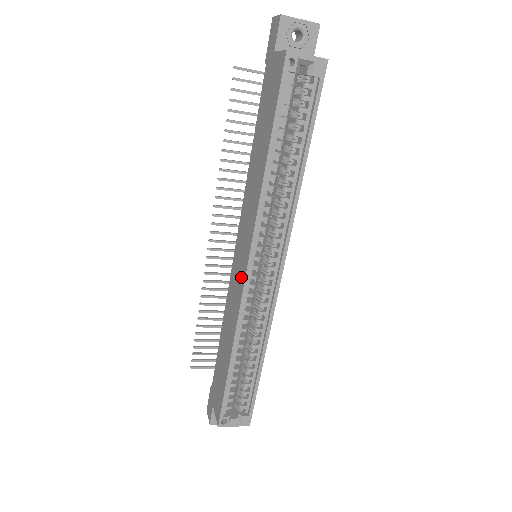
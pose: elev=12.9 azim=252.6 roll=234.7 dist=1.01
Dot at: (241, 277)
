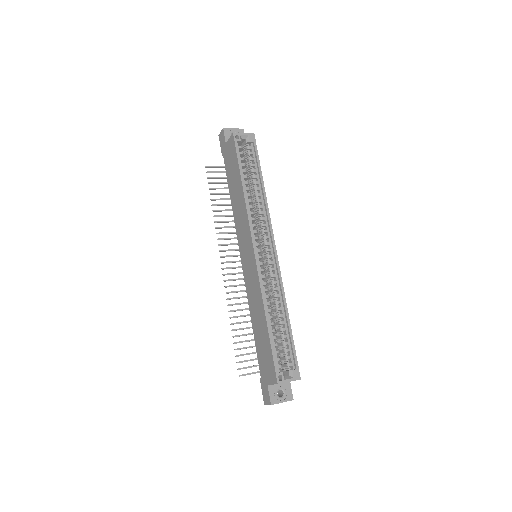
Dot at: (252, 262)
